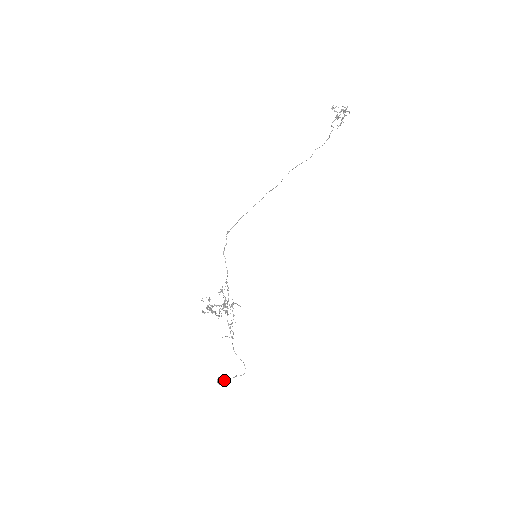
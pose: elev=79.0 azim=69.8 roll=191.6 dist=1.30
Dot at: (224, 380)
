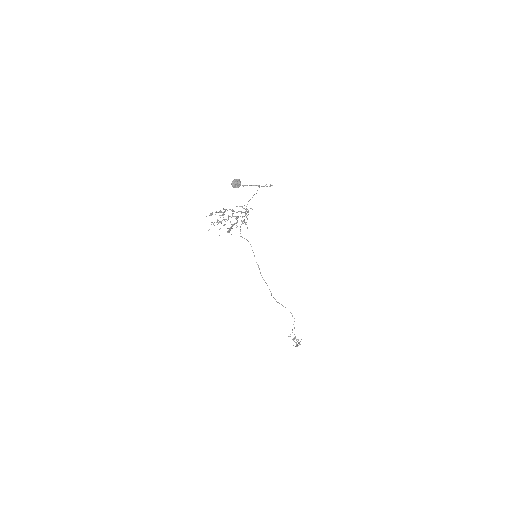
Dot at: (240, 185)
